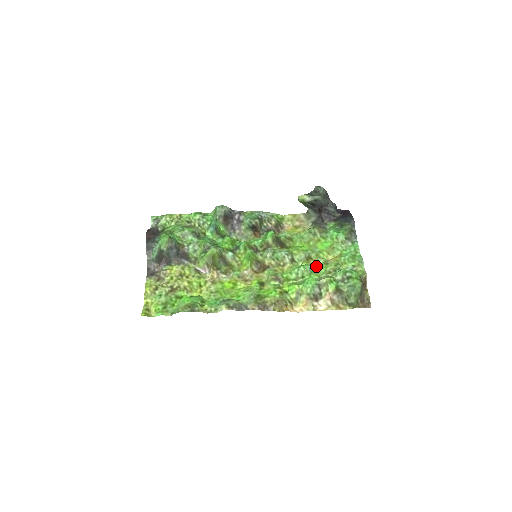
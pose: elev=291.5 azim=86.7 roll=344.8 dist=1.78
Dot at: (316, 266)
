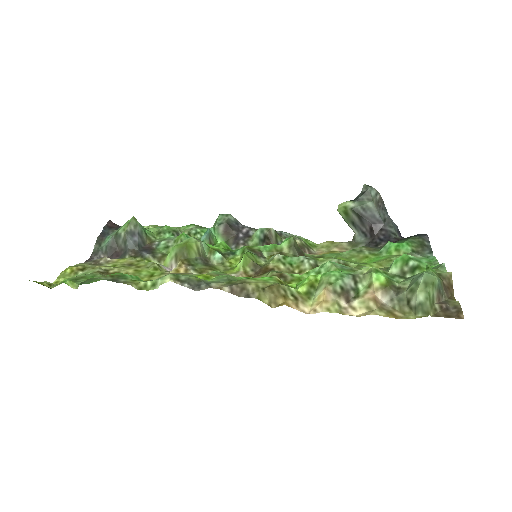
Dot at: occluded
